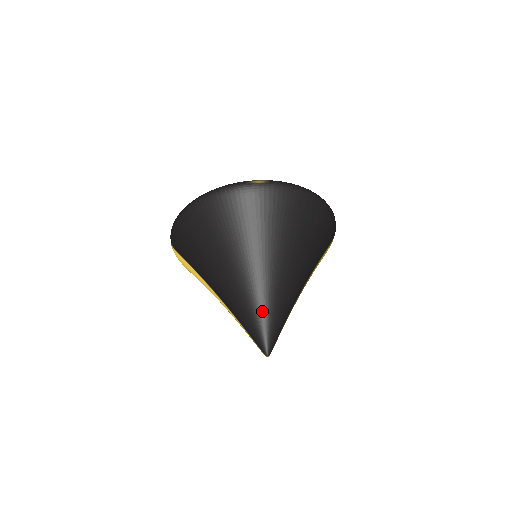
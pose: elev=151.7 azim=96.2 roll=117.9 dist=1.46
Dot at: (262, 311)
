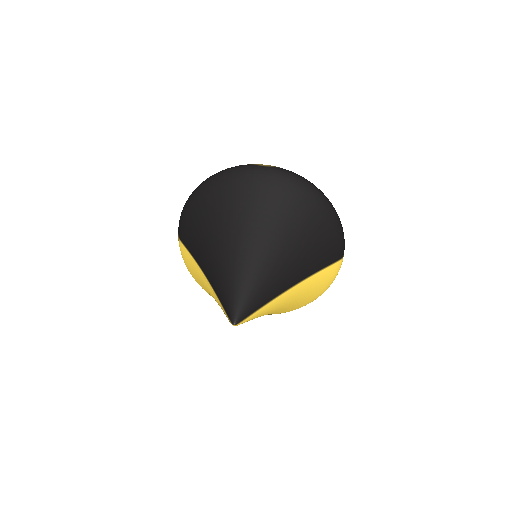
Dot at: (240, 278)
